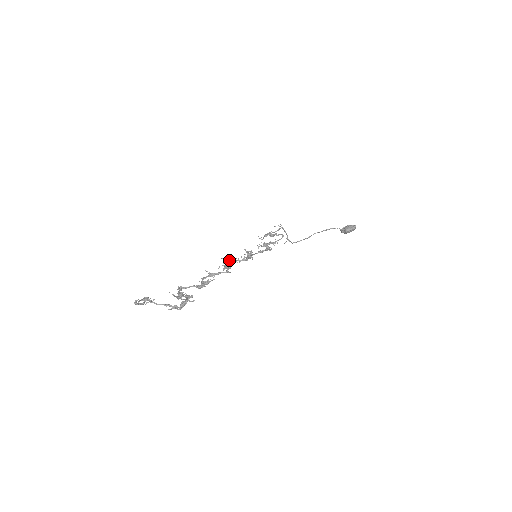
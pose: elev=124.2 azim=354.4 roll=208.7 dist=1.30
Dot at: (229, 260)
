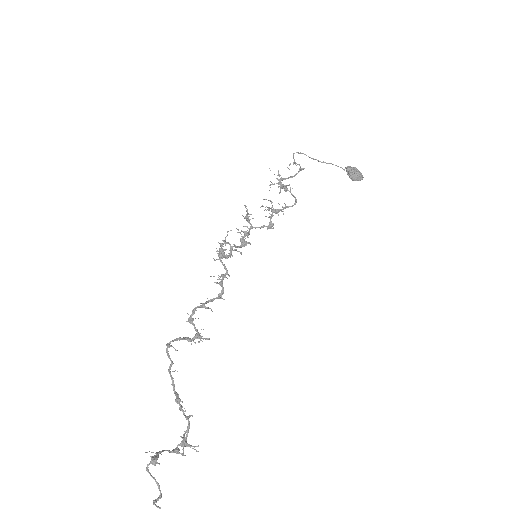
Dot at: (225, 243)
